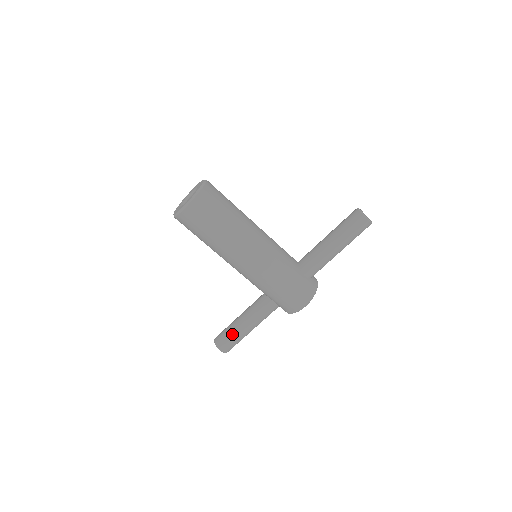
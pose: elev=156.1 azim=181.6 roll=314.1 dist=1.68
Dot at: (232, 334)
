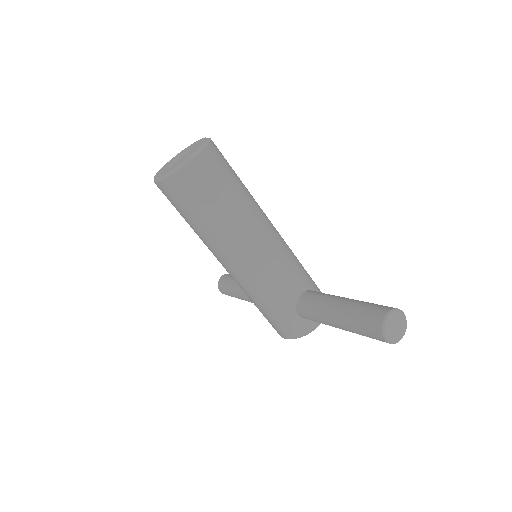
Dot at: (229, 290)
